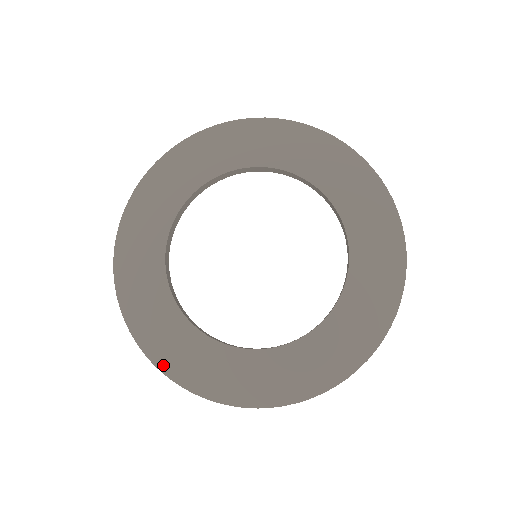
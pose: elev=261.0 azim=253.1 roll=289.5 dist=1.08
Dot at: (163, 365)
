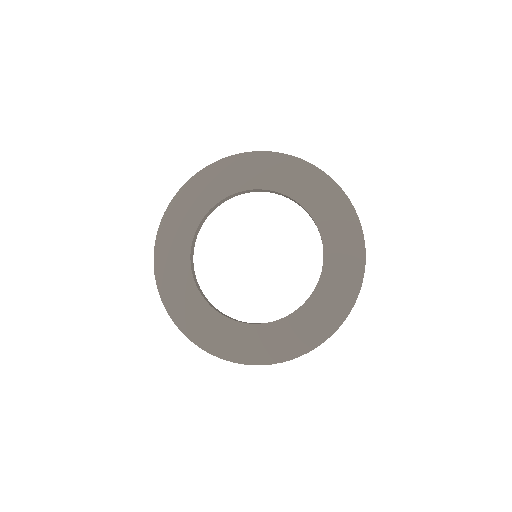
Dot at: (252, 361)
